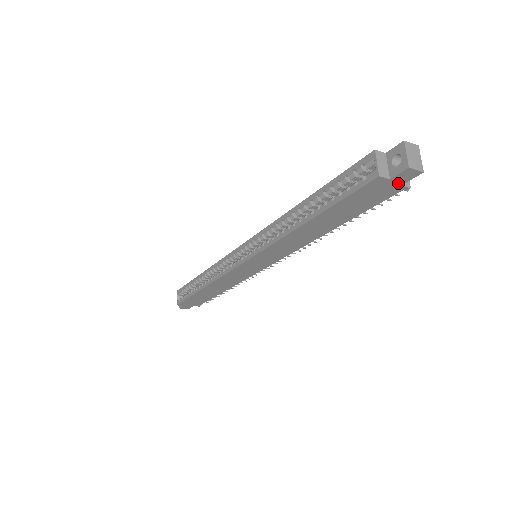
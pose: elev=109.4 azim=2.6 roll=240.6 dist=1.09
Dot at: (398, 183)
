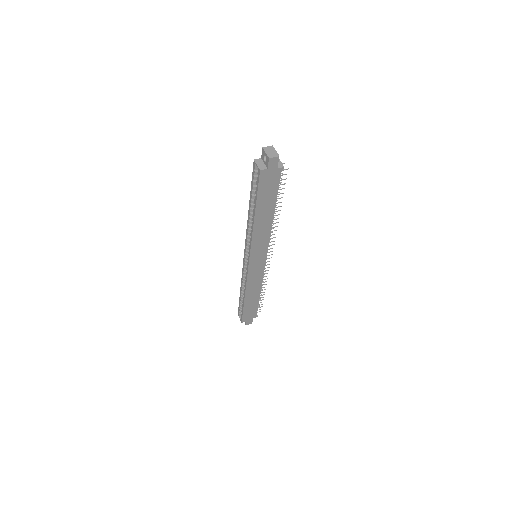
Dot at: (274, 168)
